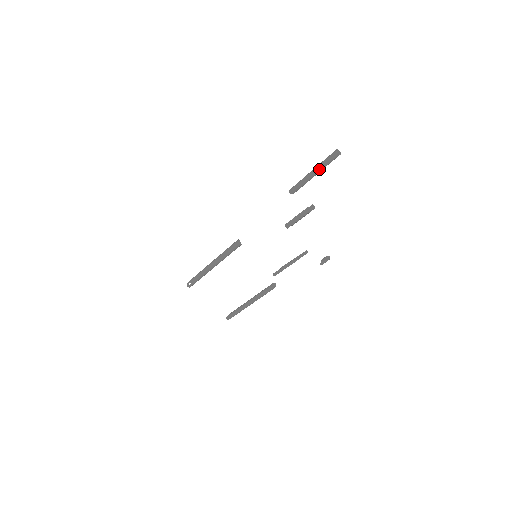
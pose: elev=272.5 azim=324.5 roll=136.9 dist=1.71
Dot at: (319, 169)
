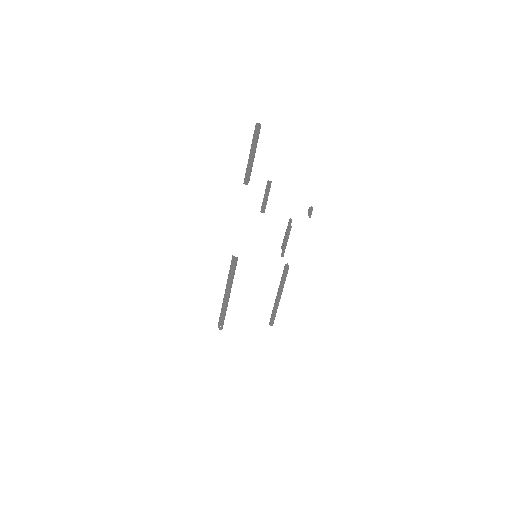
Dot at: (254, 148)
